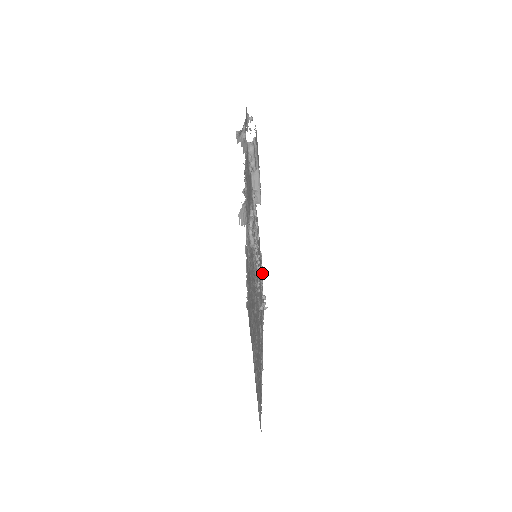
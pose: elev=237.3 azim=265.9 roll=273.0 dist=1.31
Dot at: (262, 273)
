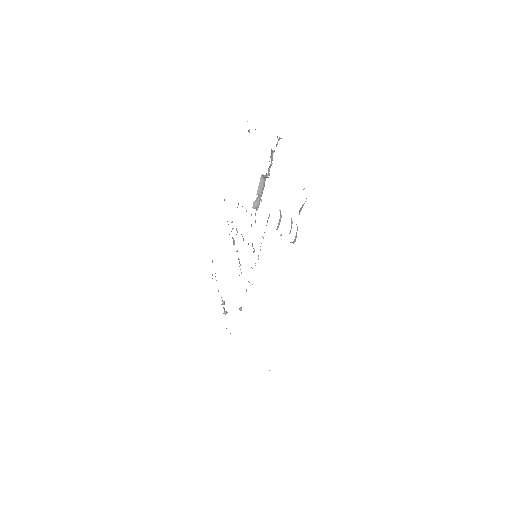
Dot at: (216, 280)
